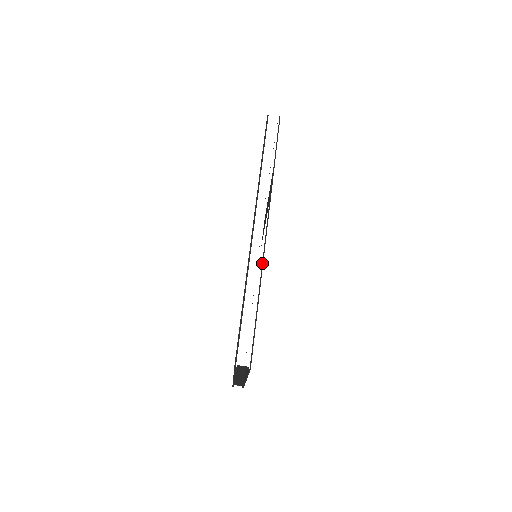
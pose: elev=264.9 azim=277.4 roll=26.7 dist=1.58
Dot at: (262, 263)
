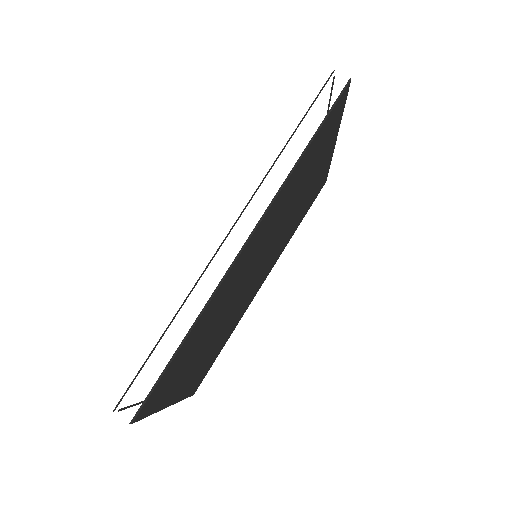
Dot at: (217, 286)
